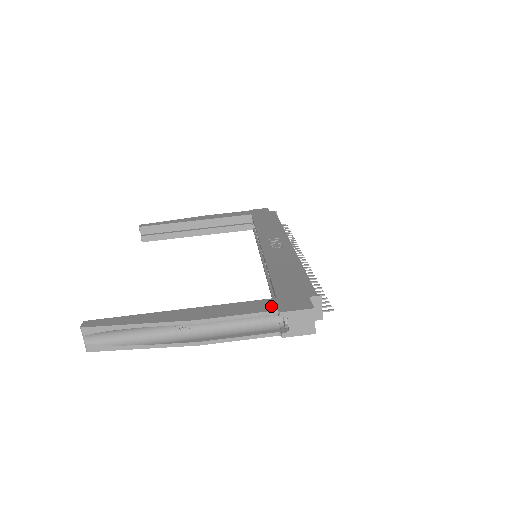
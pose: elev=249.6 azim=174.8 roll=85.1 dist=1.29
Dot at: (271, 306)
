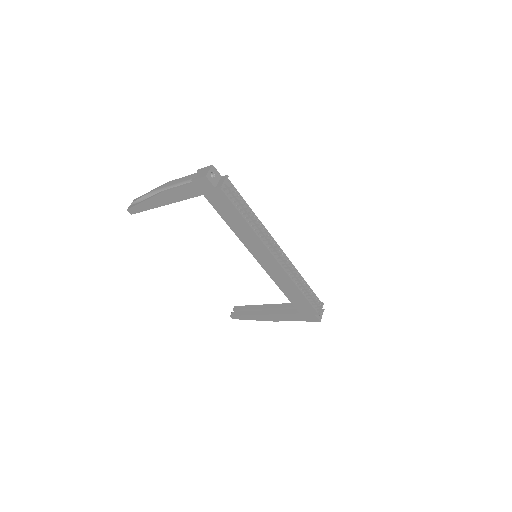
Dot at: occluded
